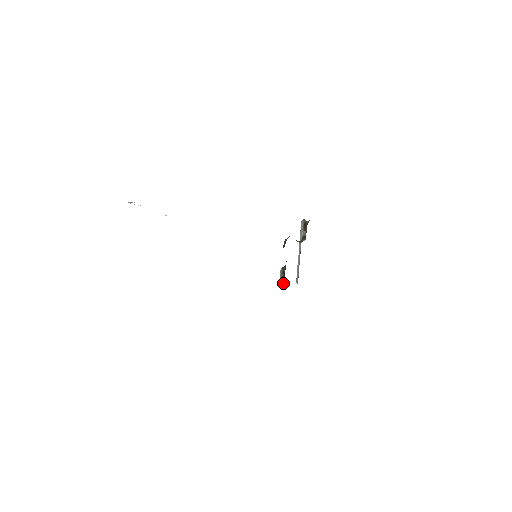
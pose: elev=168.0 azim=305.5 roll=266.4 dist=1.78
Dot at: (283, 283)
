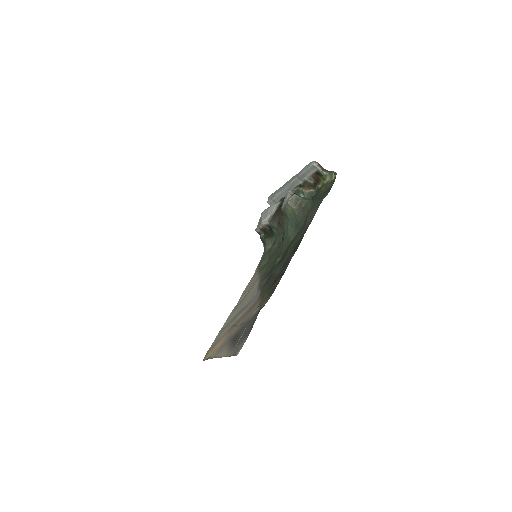
Dot at: (269, 242)
